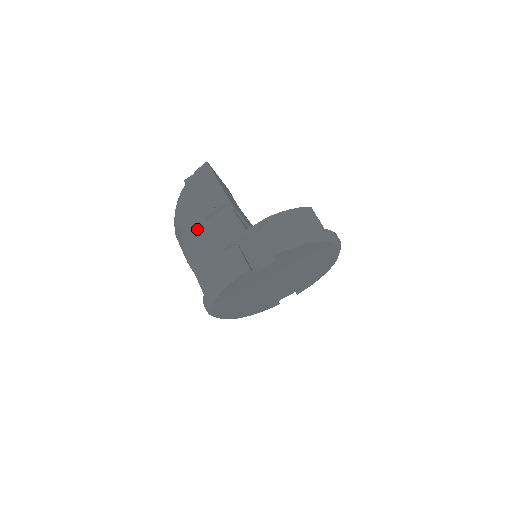
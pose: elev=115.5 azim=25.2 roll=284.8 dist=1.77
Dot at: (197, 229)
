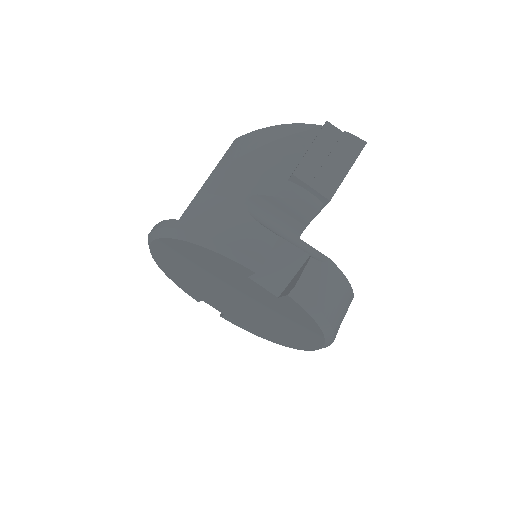
Dot at: (269, 170)
